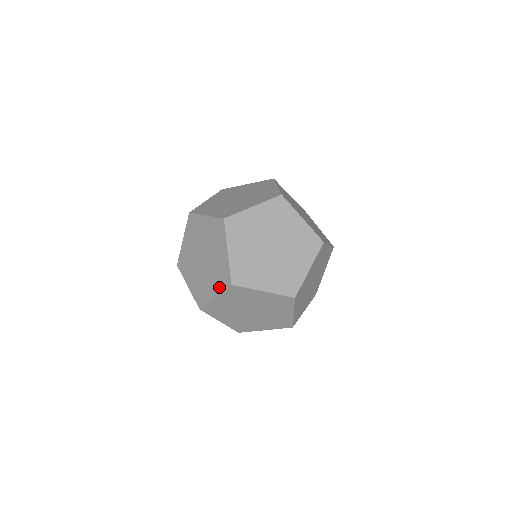
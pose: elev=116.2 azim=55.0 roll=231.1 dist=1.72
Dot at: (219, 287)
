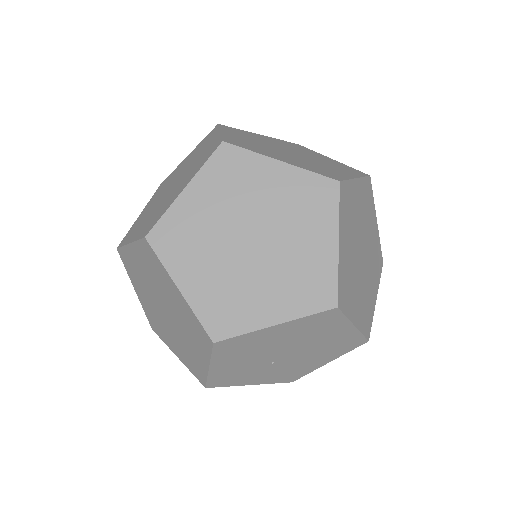
Dot at: (141, 232)
